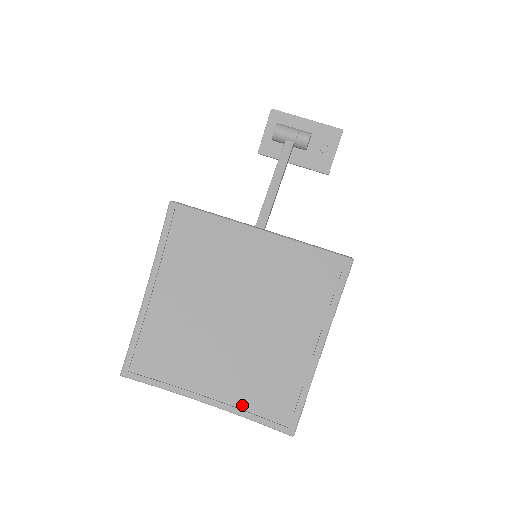
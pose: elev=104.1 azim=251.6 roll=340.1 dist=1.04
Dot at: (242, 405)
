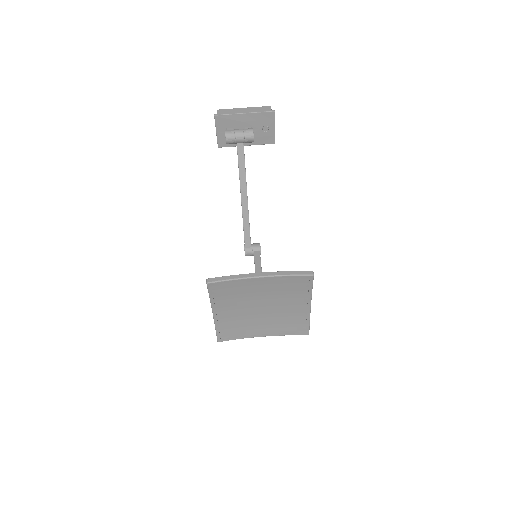
Dot at: (280, 332)
